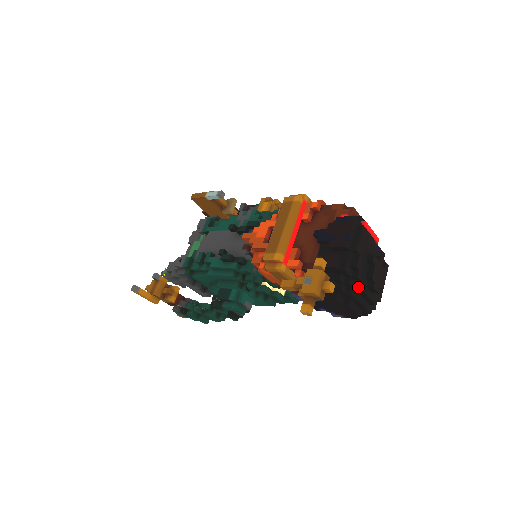
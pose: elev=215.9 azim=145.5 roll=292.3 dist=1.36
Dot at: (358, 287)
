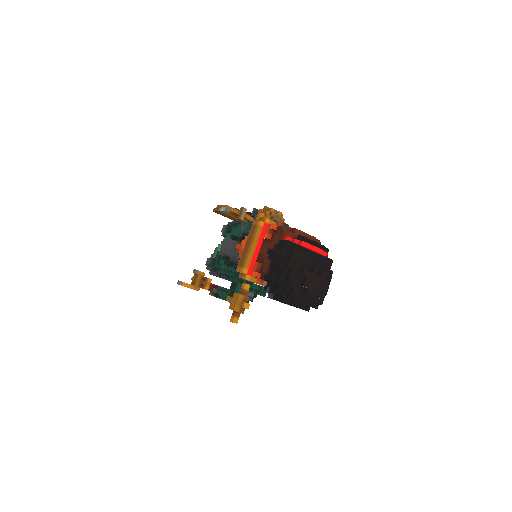
Dot at: (292, 294)
